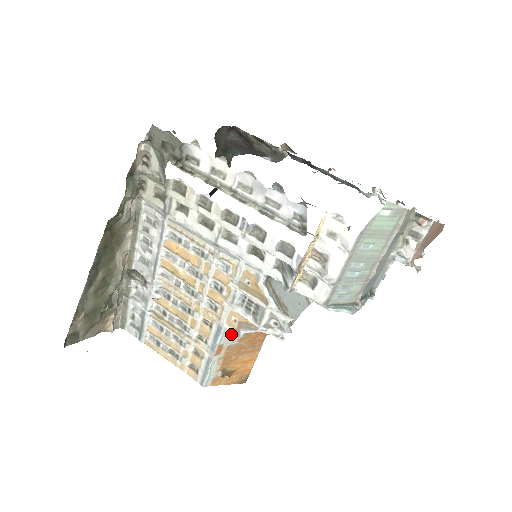
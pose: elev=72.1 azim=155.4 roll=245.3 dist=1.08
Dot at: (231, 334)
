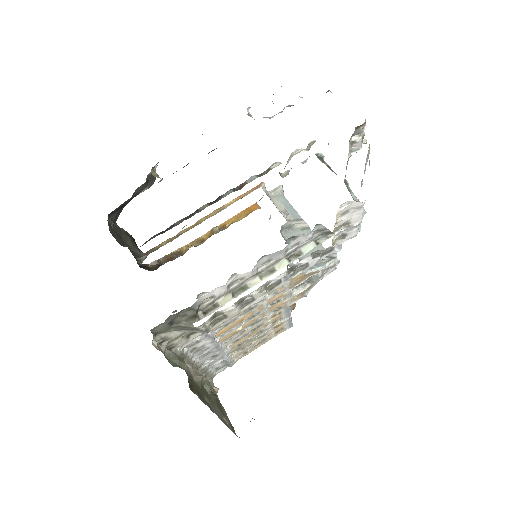
Dot at: occluded
